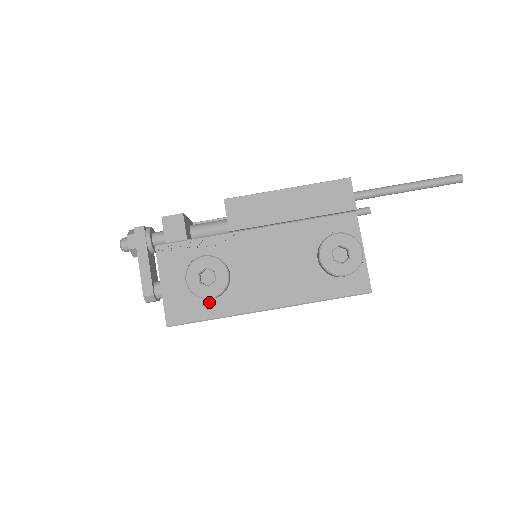
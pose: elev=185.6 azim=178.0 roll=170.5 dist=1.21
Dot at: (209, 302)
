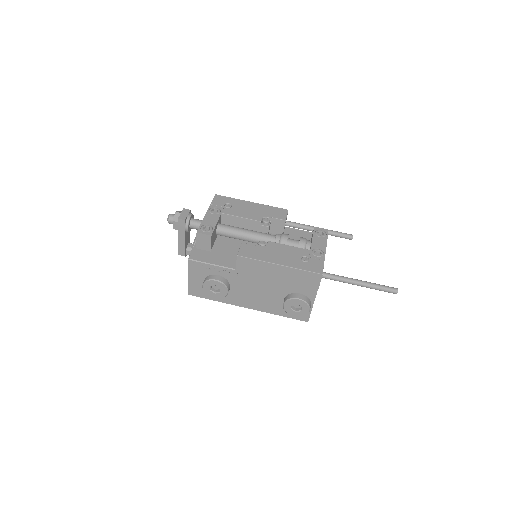
Dot at: occluded
